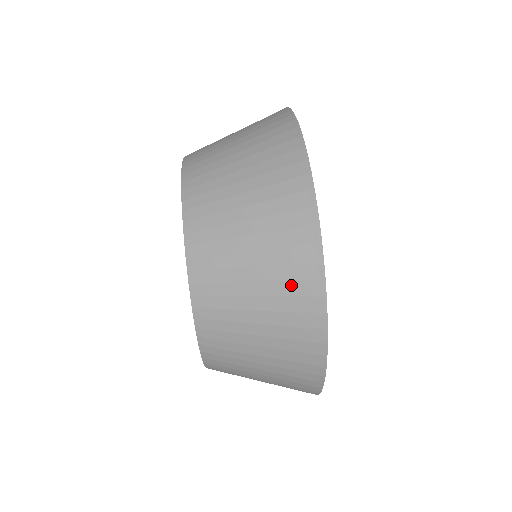
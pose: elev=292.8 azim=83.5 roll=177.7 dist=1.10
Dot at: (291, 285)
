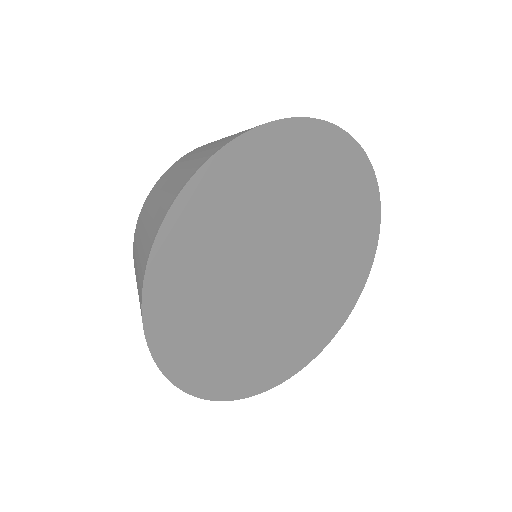
Dot at: occluded
